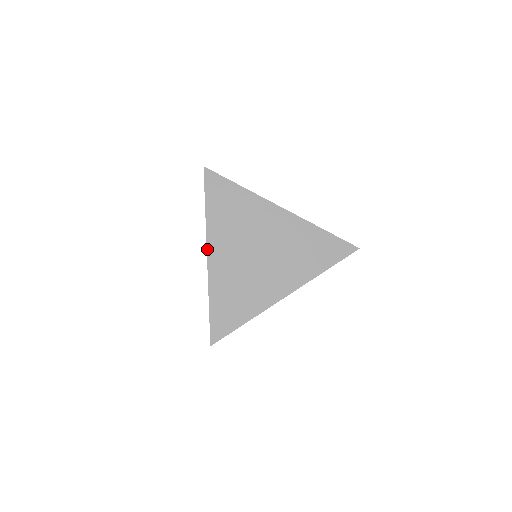
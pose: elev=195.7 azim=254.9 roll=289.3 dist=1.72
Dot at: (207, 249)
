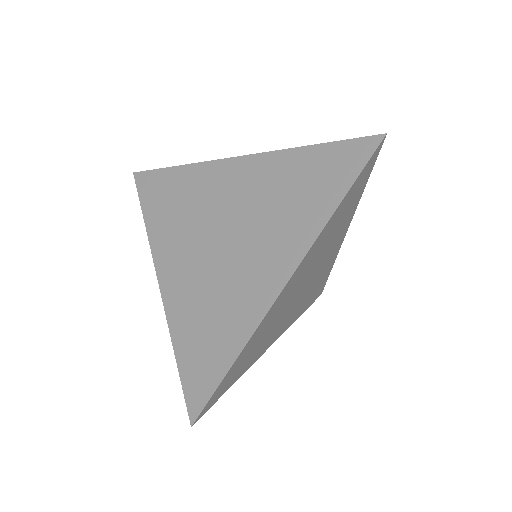
Dot at: (156, 272)
